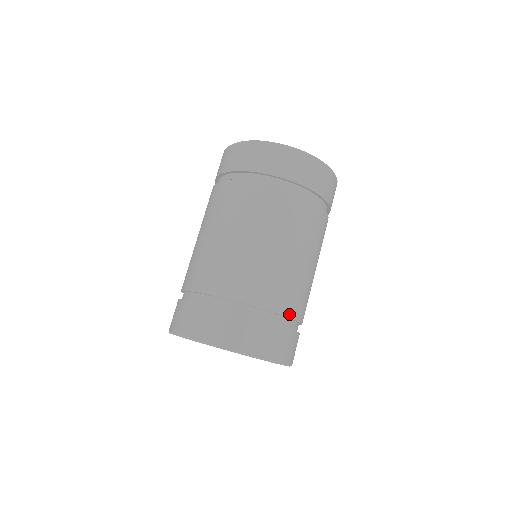
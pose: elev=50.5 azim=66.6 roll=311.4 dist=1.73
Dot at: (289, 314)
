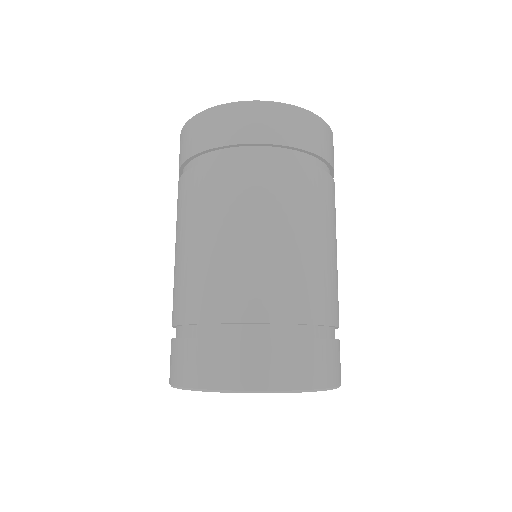
Dot at: occluded
